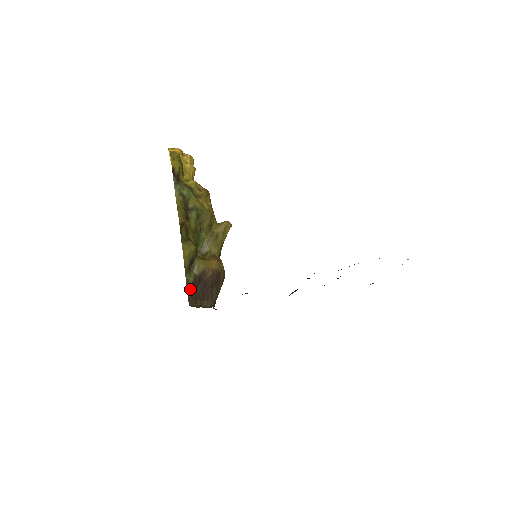
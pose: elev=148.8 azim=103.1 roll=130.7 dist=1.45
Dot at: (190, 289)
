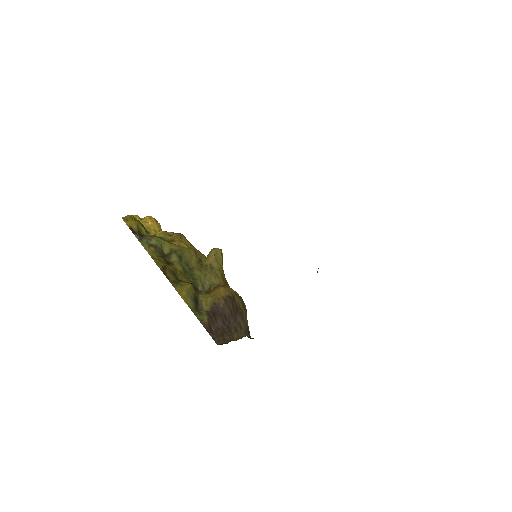
Dot at: (209, 328)
